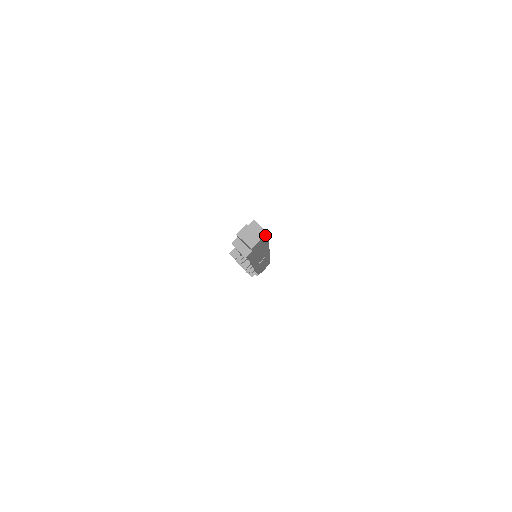
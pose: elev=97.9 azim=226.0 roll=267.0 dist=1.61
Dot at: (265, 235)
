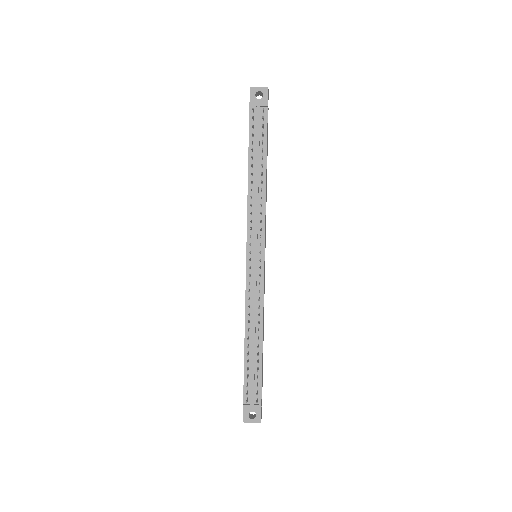
Dot at: occluded
